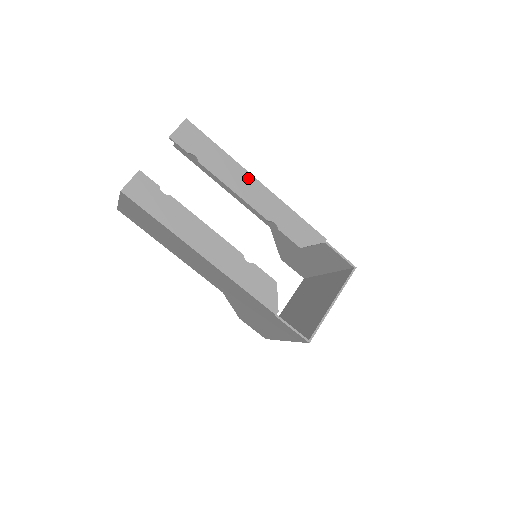
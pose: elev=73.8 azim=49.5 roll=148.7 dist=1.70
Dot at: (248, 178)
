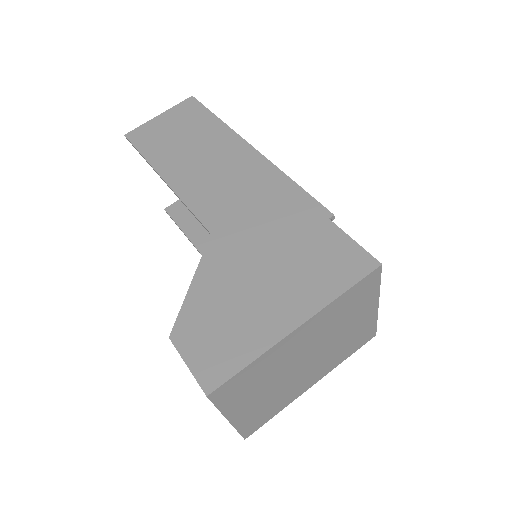
Dot at: occluded
